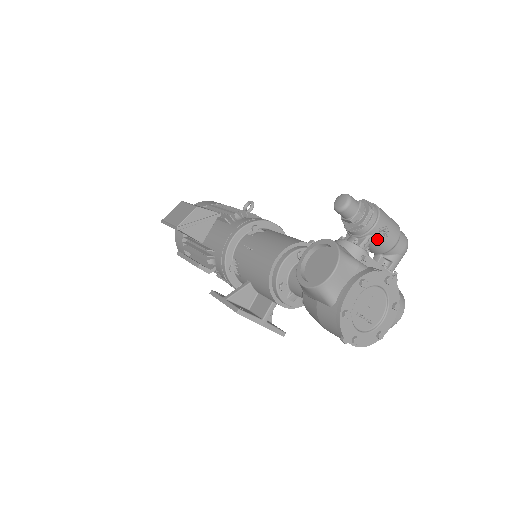
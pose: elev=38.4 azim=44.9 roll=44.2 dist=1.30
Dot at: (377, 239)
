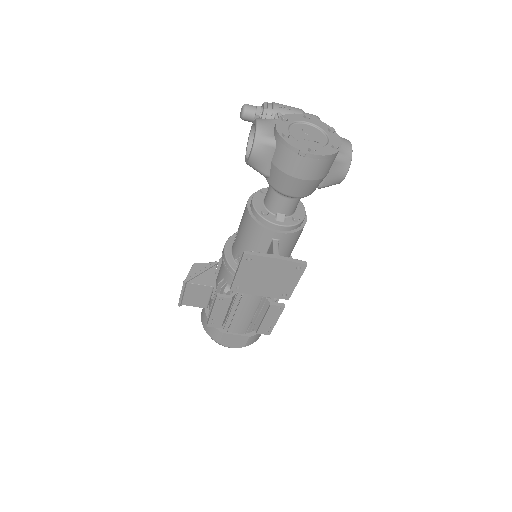
Dot at: (284, 114)
